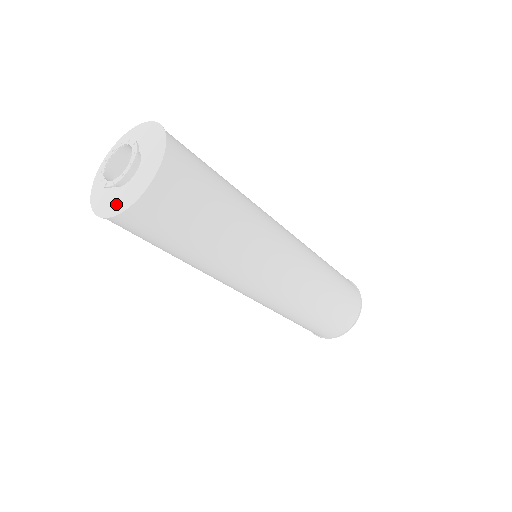
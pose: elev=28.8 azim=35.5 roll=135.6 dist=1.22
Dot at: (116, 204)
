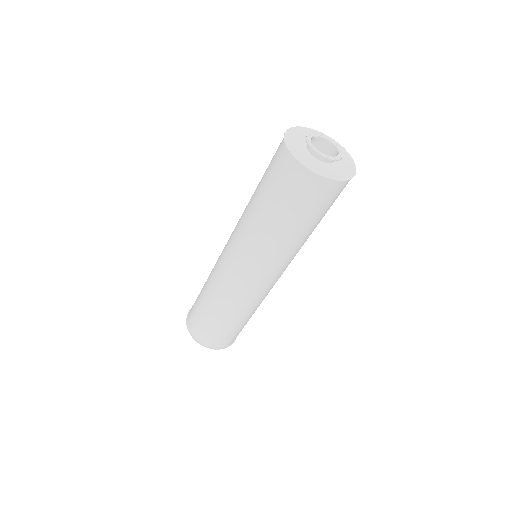
Dot at: (322, 170)
